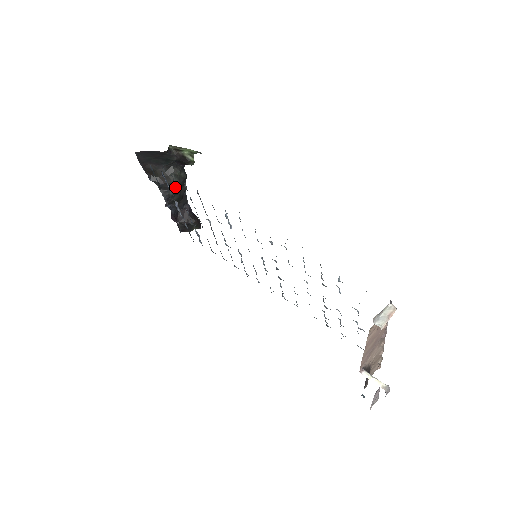
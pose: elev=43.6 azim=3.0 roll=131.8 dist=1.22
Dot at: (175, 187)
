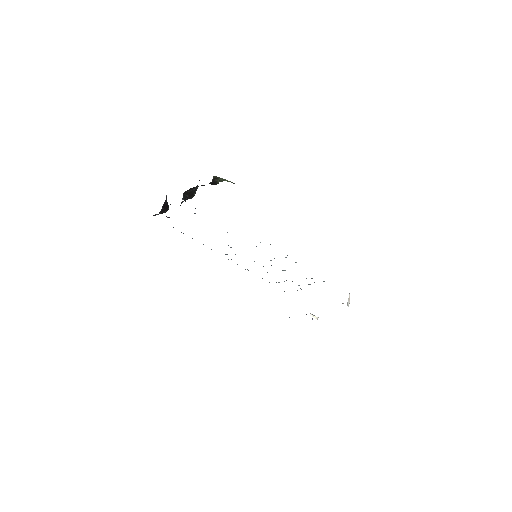
Dot at: occluded
